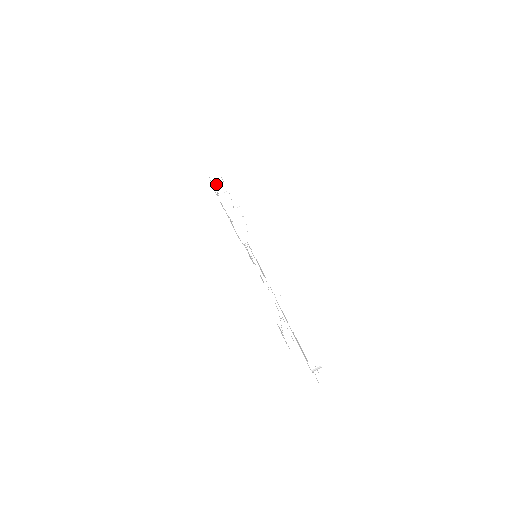
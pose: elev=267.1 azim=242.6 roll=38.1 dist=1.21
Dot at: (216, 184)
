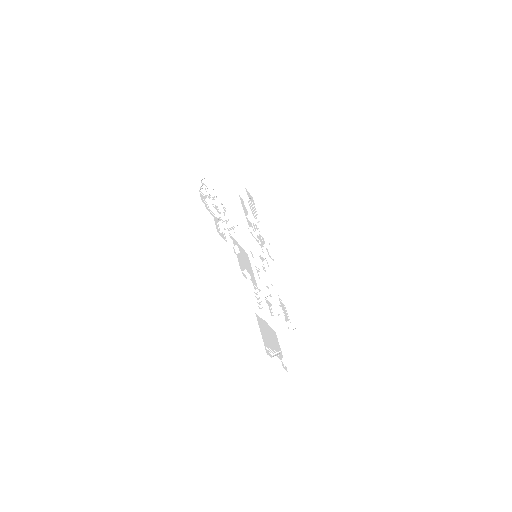
Dot at: (208, 188)
